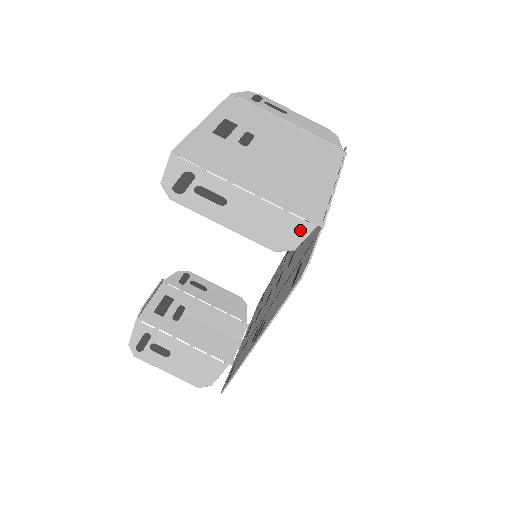
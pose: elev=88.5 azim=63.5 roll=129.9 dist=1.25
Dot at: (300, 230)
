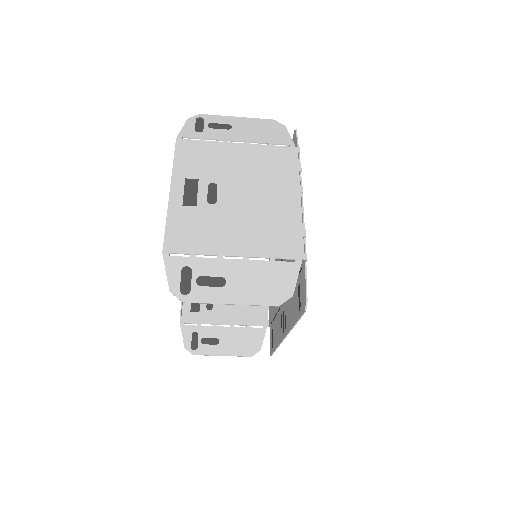
Dot at: (290, 274)
